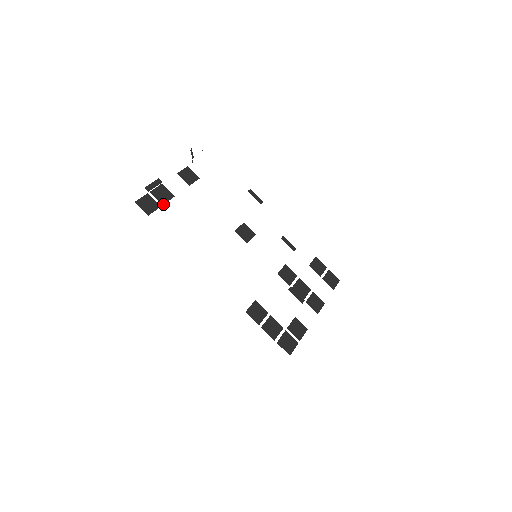
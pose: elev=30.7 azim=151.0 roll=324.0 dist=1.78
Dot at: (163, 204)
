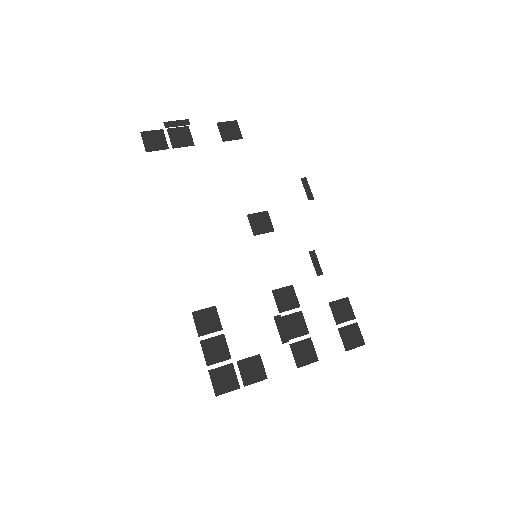
Dot at: (174, 147)
